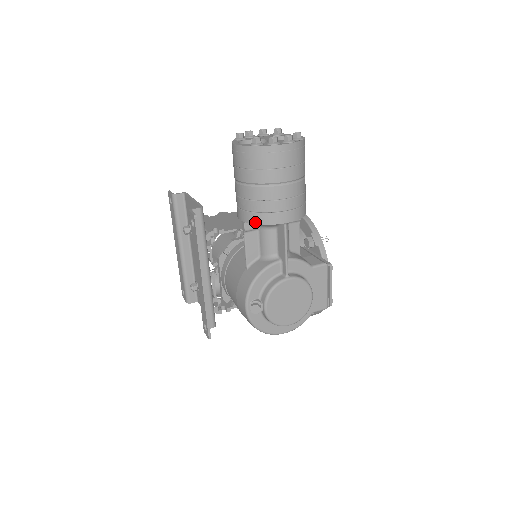
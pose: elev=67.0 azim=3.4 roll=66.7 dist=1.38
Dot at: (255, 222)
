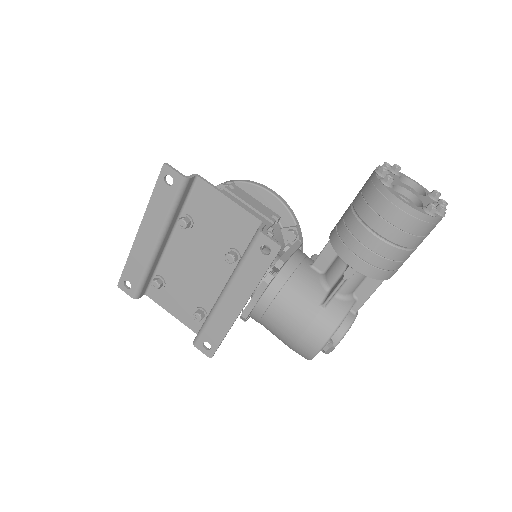
Dot at: (377, 278)
